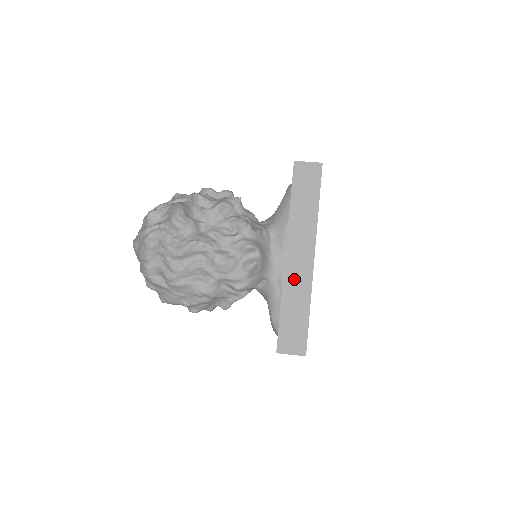
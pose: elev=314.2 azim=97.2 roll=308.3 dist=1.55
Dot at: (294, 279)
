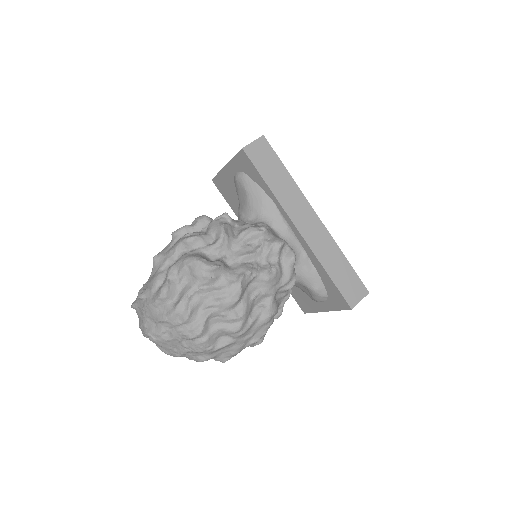
Dot at: (319, 244)
